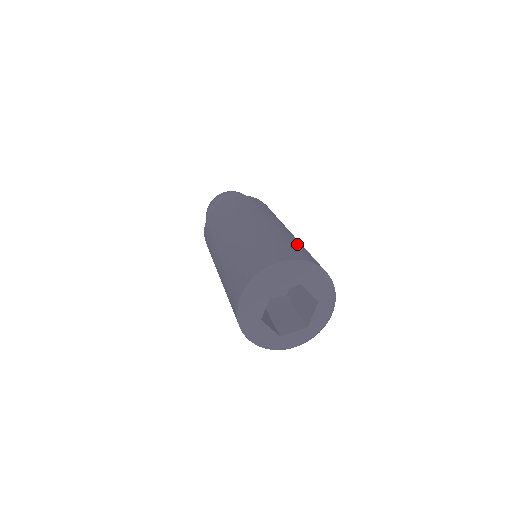
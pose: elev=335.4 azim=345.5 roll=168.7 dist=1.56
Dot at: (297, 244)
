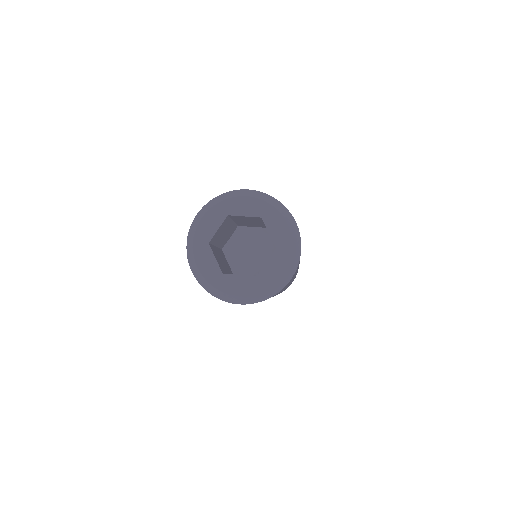
Dot at: occluded
